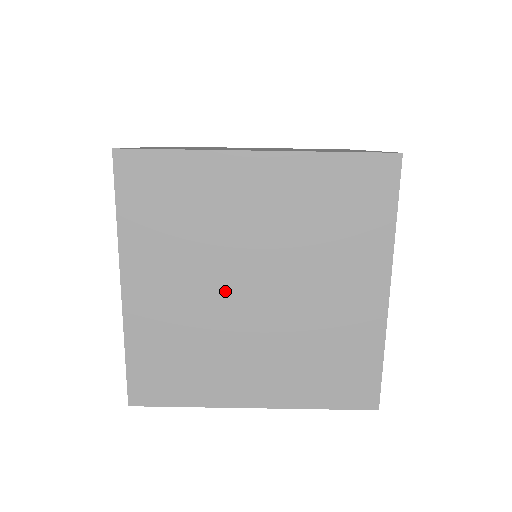
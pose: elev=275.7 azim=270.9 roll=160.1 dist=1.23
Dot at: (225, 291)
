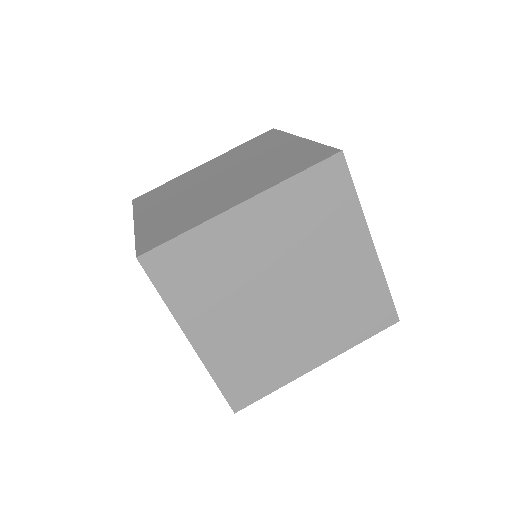
Dot at: (264, 306)
